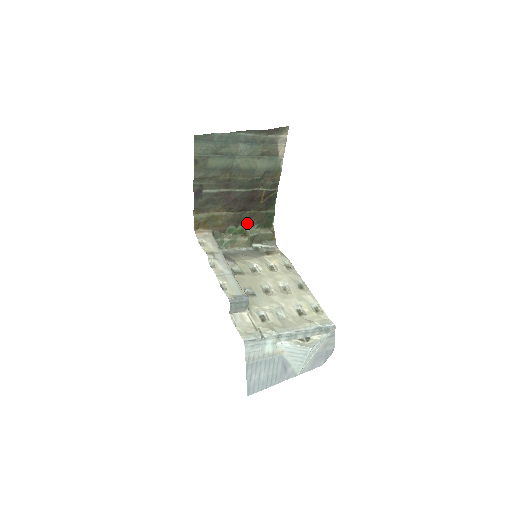
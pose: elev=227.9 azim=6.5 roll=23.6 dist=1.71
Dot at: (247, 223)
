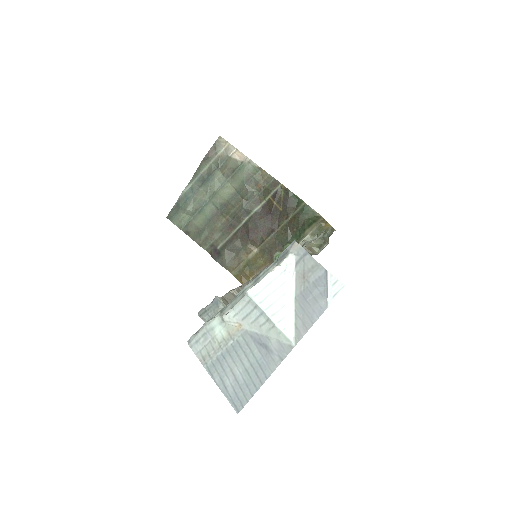
Dot at: (290, 239)
